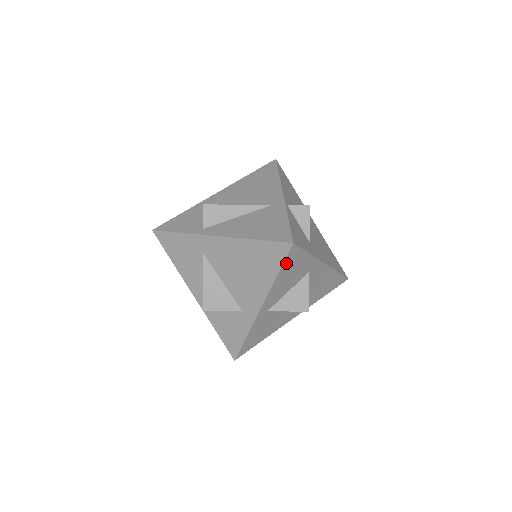
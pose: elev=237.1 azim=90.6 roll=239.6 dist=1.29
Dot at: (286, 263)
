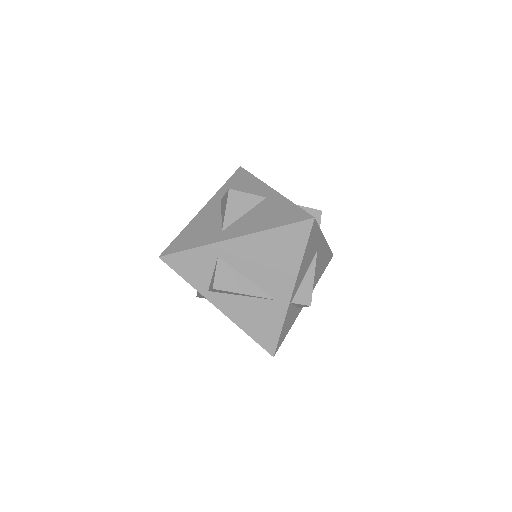
Dot at: occluded
